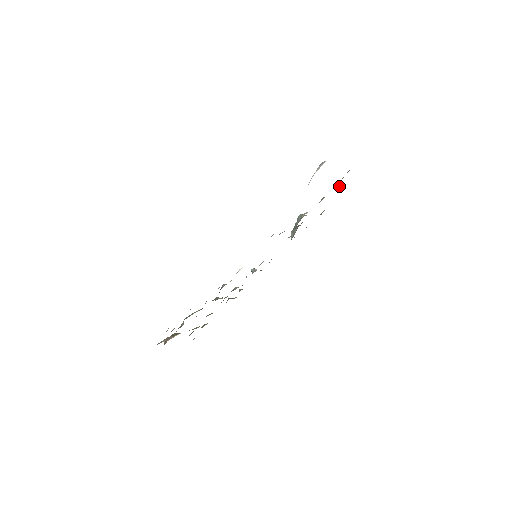
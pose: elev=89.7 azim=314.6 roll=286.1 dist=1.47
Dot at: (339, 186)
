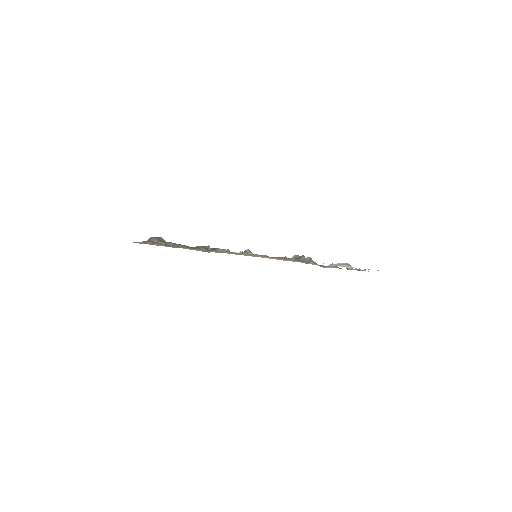
Dot at: (351, 268)
